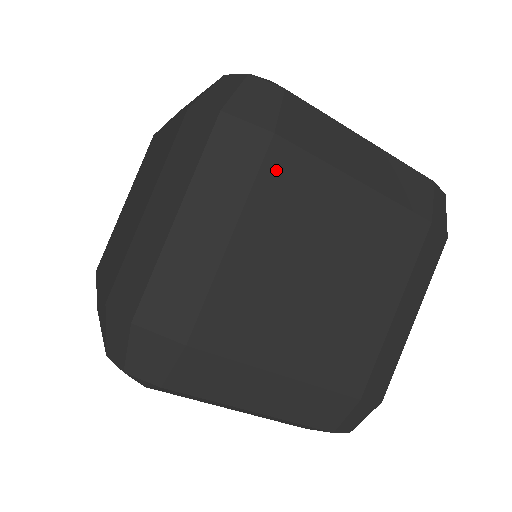
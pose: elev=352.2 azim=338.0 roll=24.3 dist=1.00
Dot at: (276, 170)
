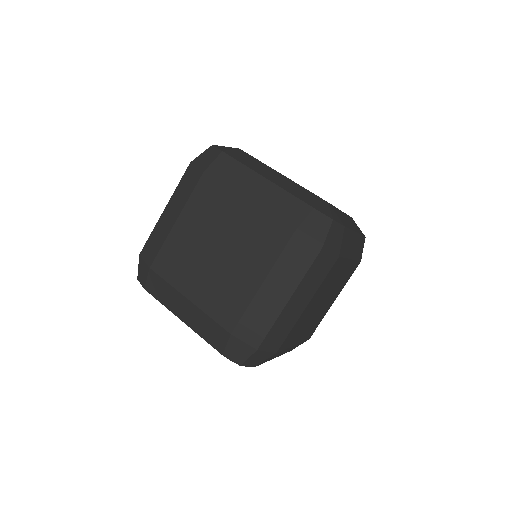
Dot at: (332, 271)
